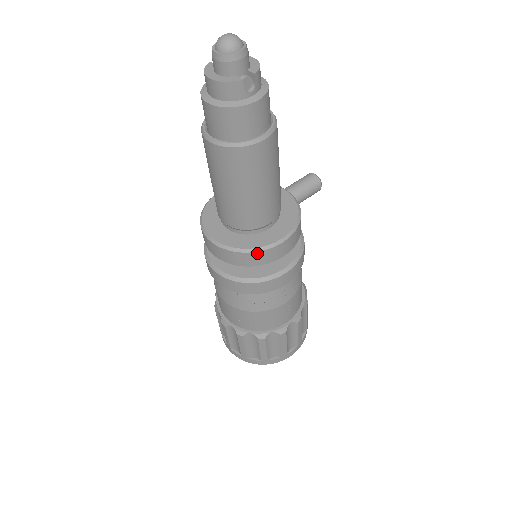
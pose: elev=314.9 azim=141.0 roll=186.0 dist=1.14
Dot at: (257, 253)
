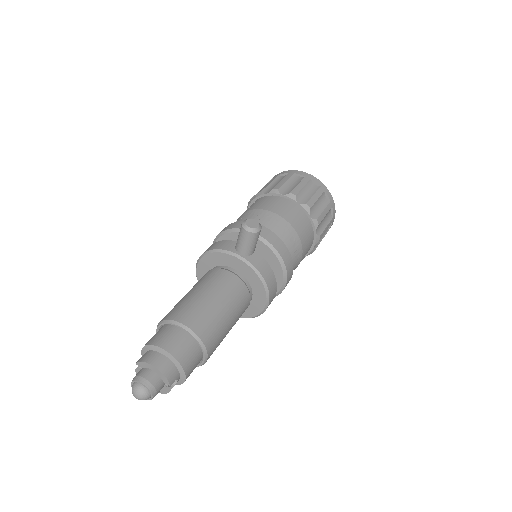
Dot at: (258, 315)
